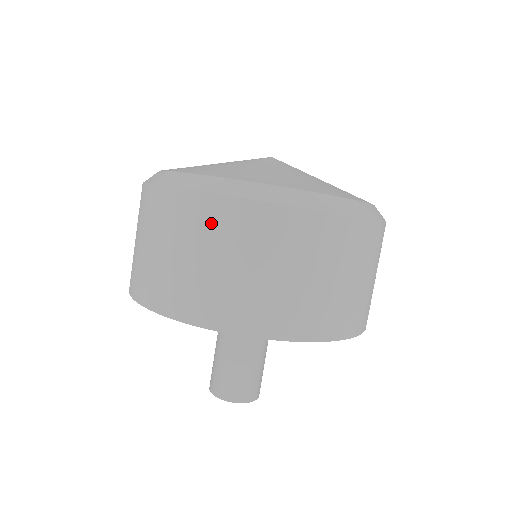
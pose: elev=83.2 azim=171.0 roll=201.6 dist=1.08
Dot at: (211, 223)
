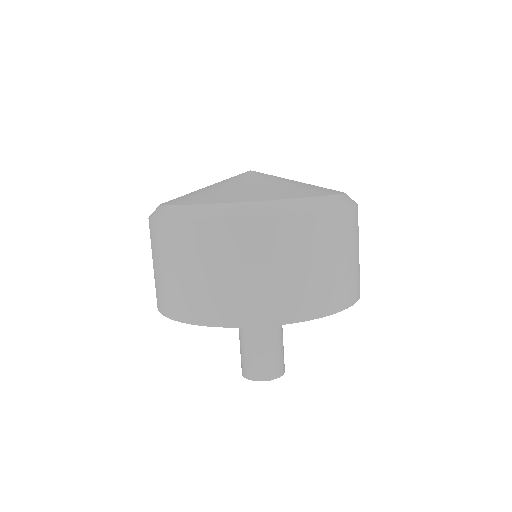
Dot at: (166, 242)
